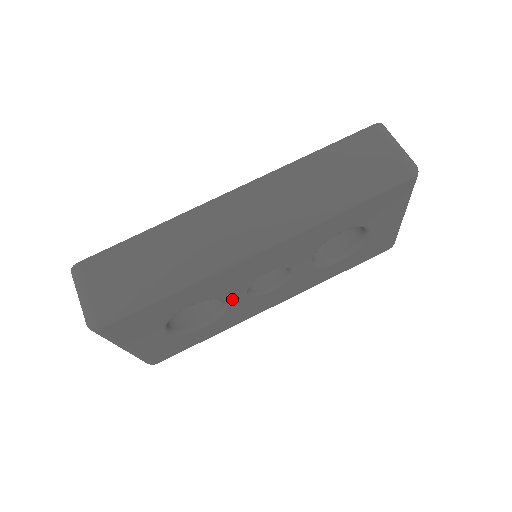
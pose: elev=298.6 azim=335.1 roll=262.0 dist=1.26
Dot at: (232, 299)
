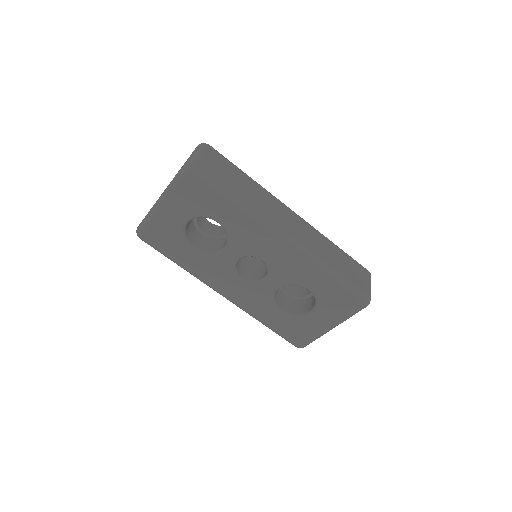
Dot at: (229, 252)
